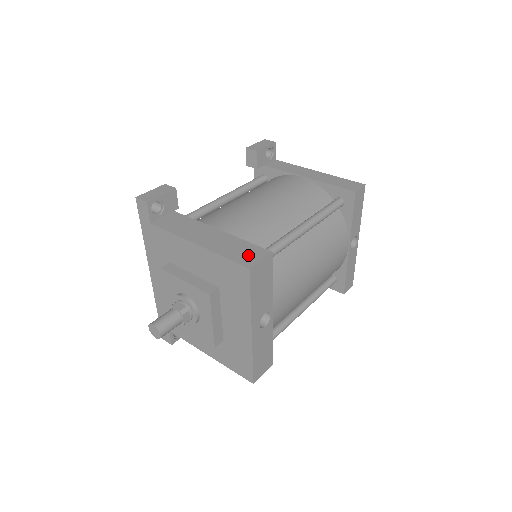
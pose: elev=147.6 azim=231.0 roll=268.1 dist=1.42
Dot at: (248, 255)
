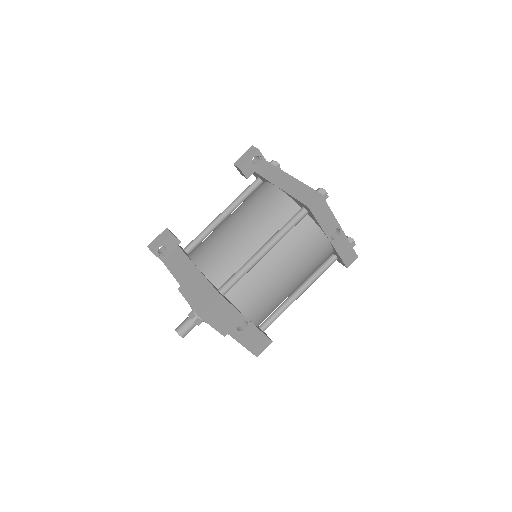
Dot at: (204, 298)
